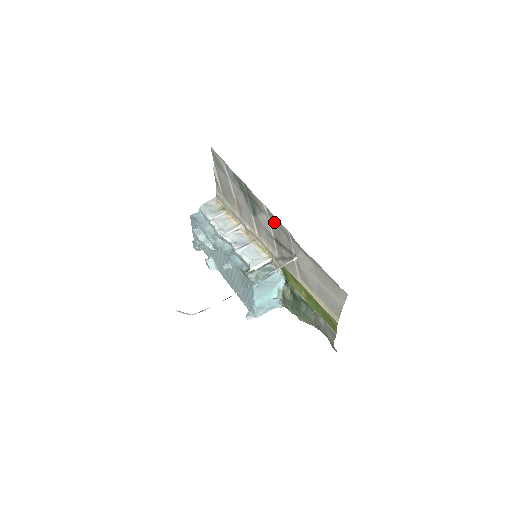
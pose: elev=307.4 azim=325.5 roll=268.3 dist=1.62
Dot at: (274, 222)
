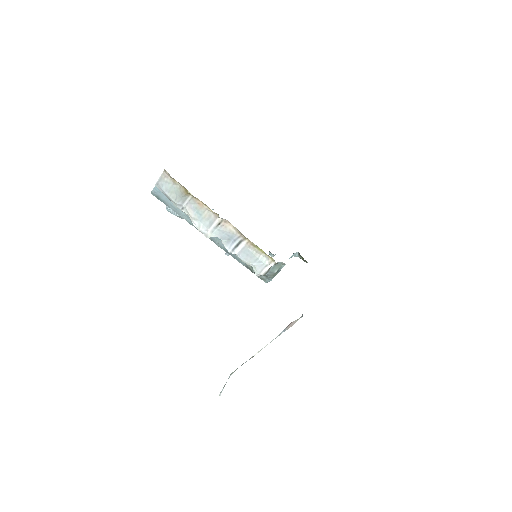
Dot at: occluded
